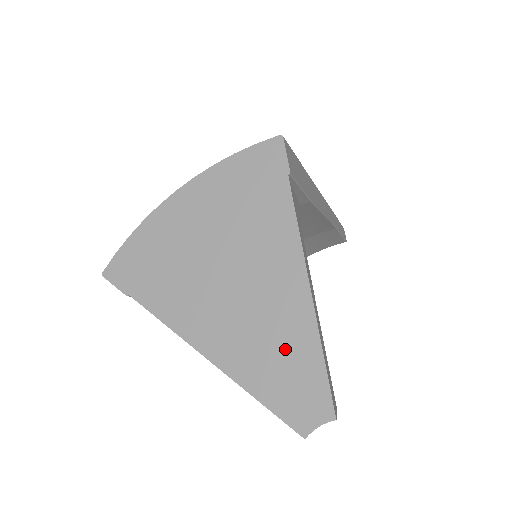
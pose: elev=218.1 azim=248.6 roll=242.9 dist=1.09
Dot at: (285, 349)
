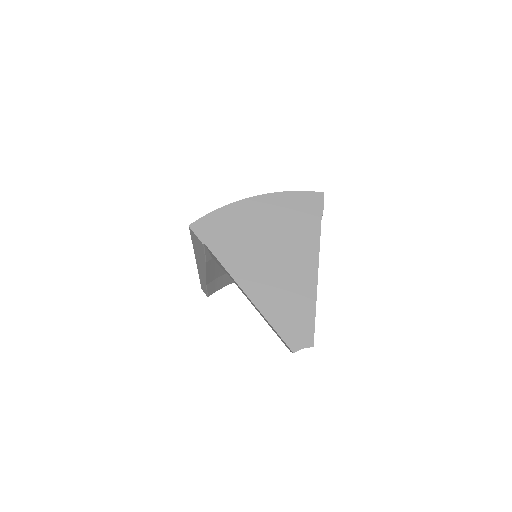
Dot at: (295, 304)
